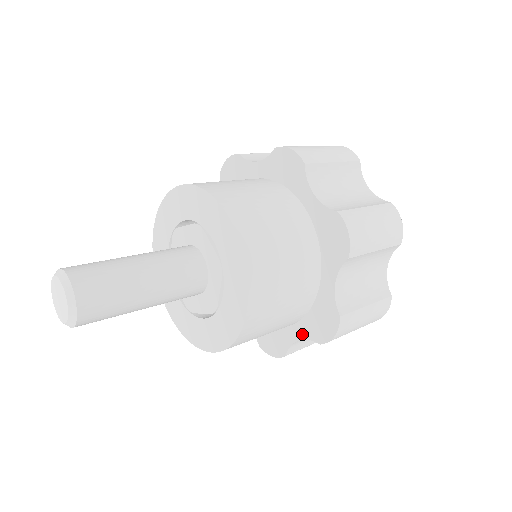
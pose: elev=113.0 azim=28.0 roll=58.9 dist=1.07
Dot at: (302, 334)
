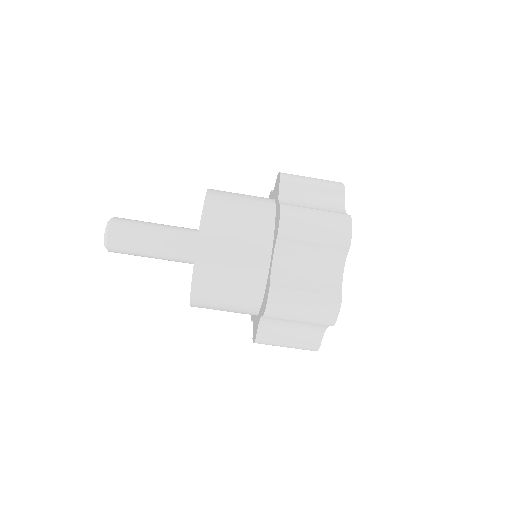
Dot at: (261, 313)
